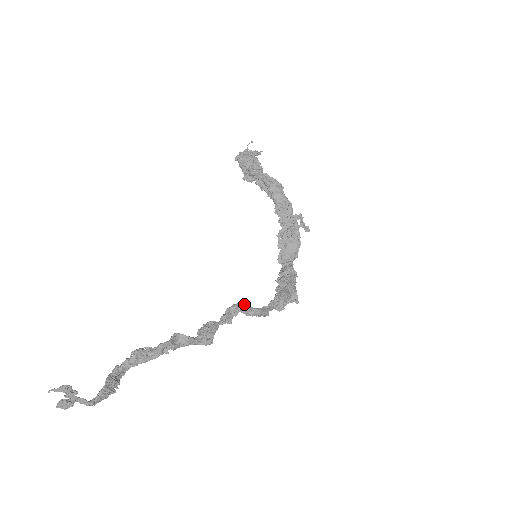
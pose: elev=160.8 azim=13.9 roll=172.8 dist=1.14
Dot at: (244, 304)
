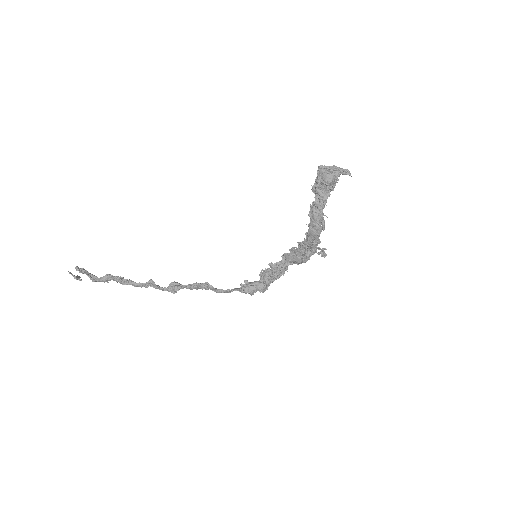
Dot at: (212, 286)
